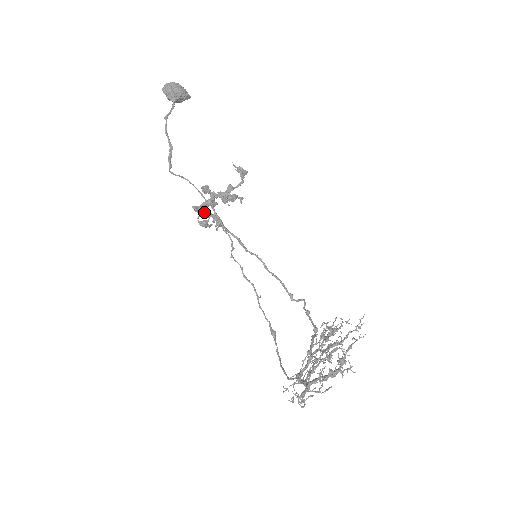
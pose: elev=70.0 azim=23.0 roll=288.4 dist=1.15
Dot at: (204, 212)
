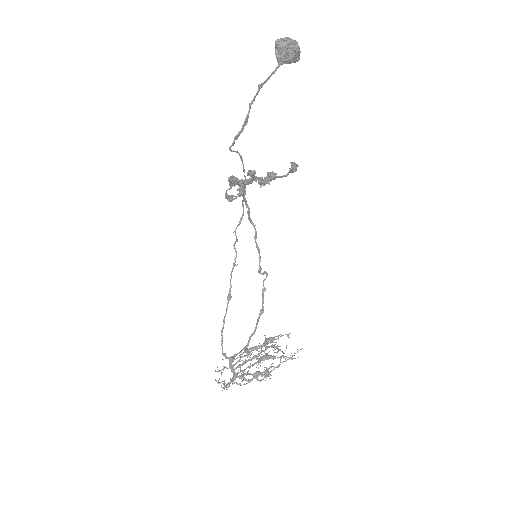
Dot at: occluded
